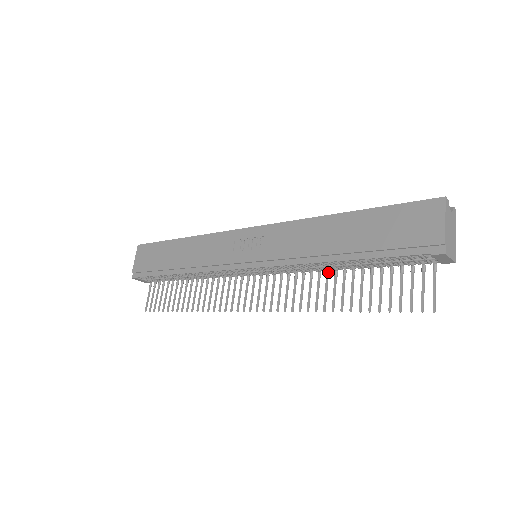
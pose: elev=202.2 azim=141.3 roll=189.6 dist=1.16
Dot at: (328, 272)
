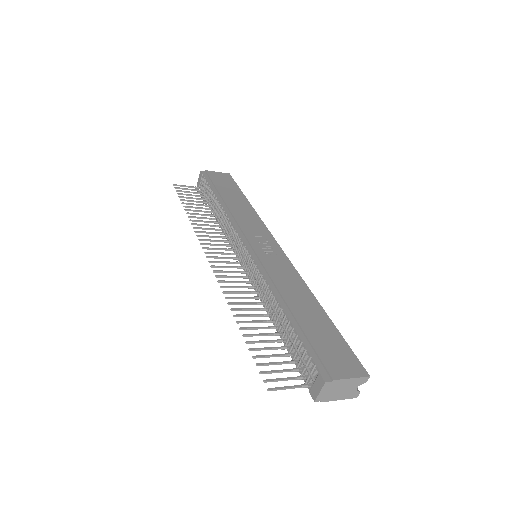
Dot at: (265, 309)
